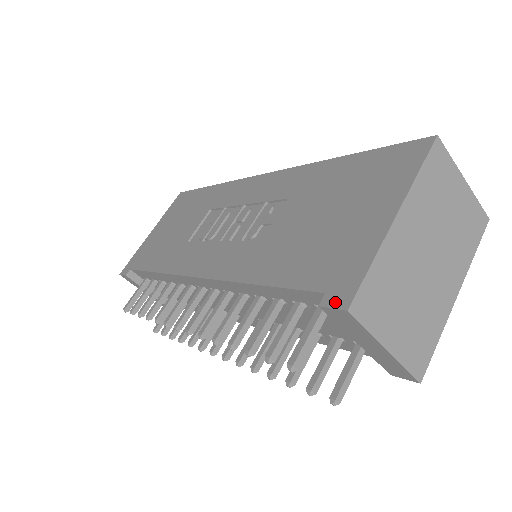
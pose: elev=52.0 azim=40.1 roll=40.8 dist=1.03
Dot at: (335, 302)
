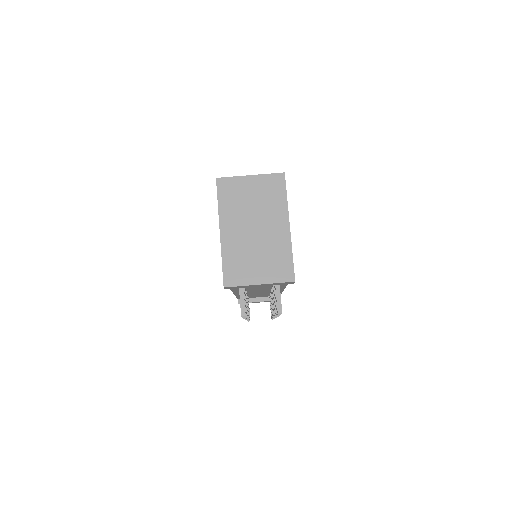
Dot at: occluded
